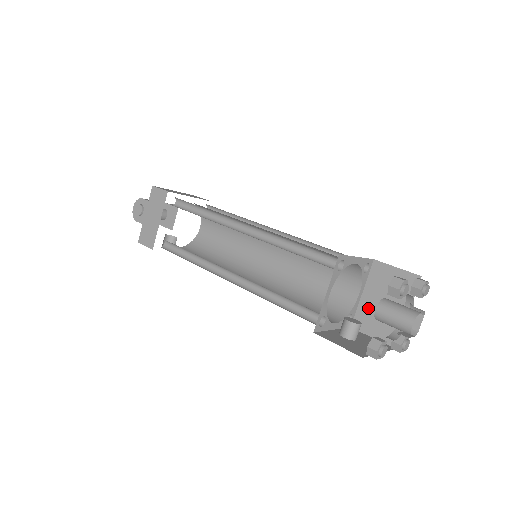
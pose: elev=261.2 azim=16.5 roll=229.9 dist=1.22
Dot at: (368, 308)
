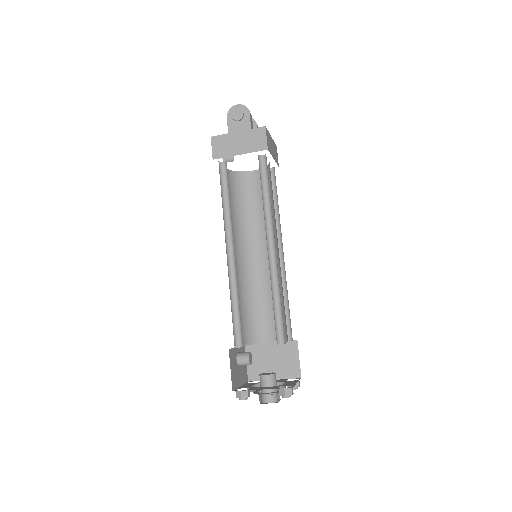
Dot at: (264, 351)
